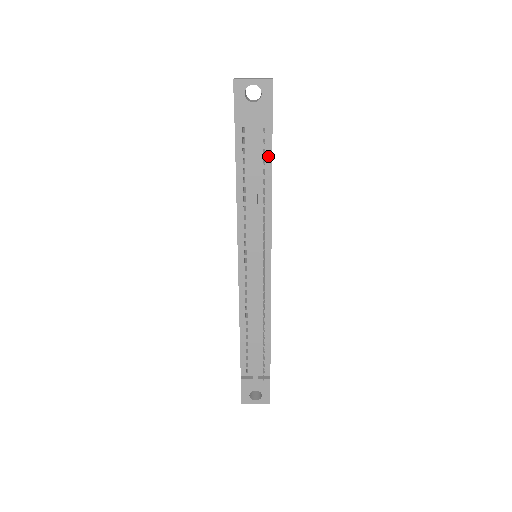
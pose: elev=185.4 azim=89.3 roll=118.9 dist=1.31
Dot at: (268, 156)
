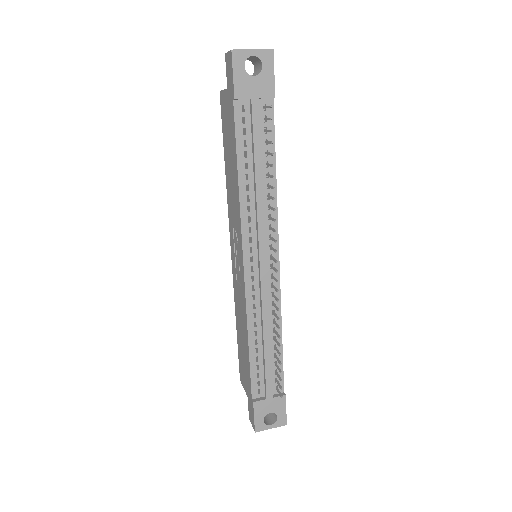
Dot at: (270, 136)
